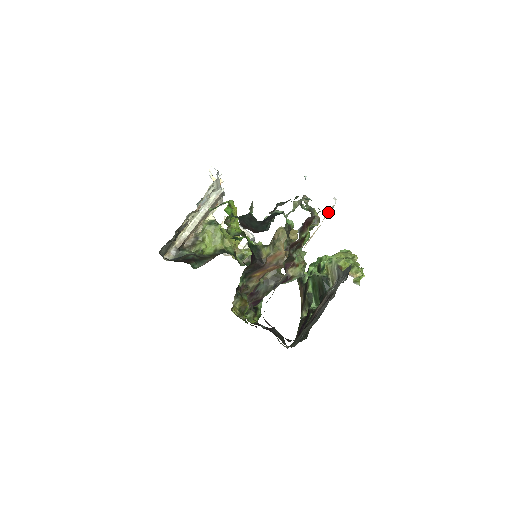
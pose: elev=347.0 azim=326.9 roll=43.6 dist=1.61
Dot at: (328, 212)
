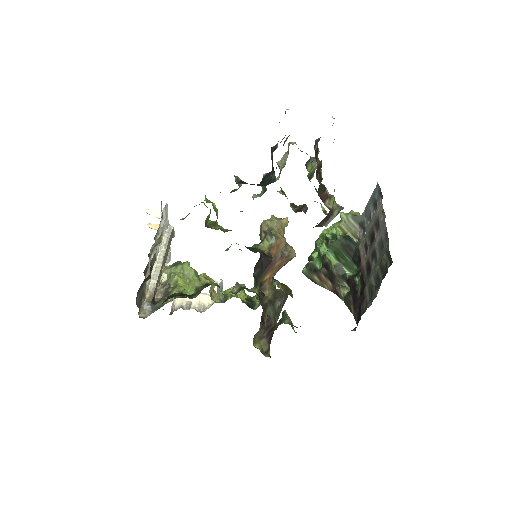
Dot at: occluded
